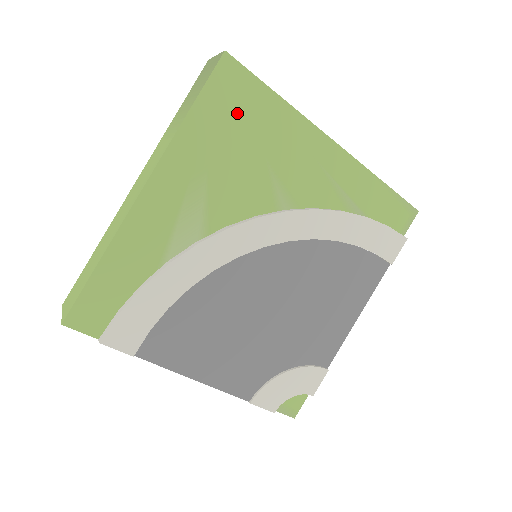
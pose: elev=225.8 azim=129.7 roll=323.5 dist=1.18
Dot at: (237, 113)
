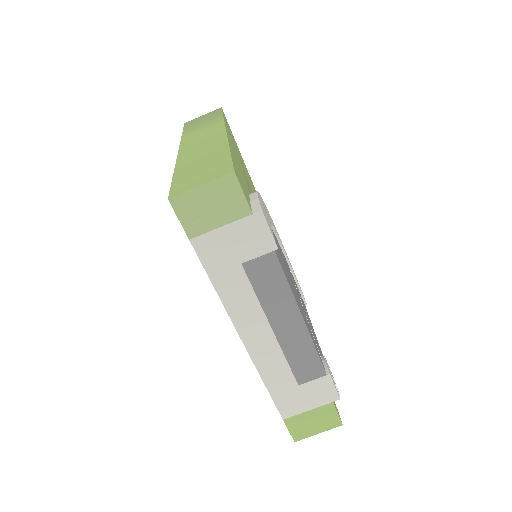
Dot at: occluded
